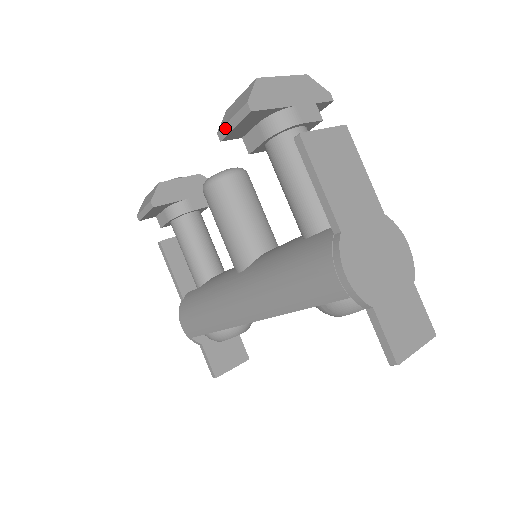
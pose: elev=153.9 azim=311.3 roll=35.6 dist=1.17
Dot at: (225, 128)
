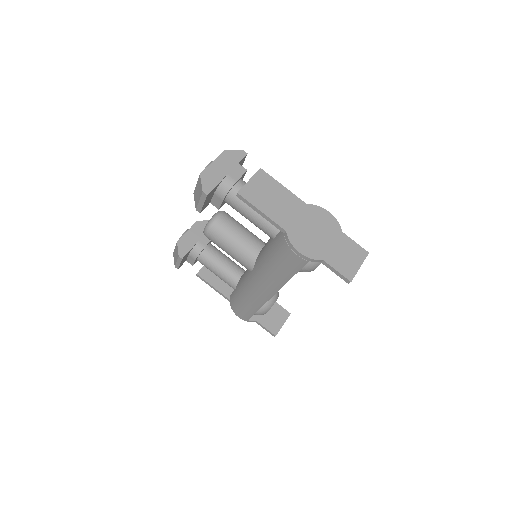
Dot at: (199, 206)
